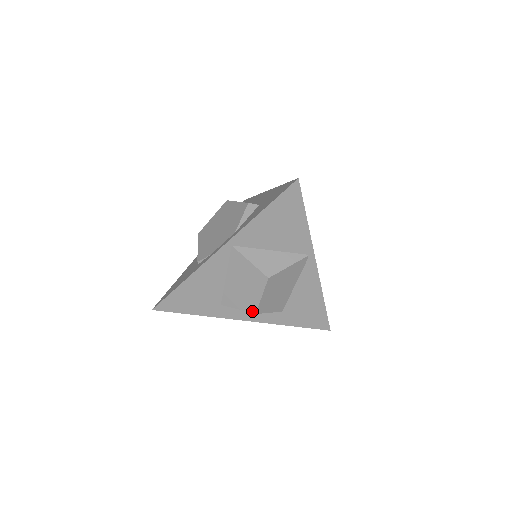
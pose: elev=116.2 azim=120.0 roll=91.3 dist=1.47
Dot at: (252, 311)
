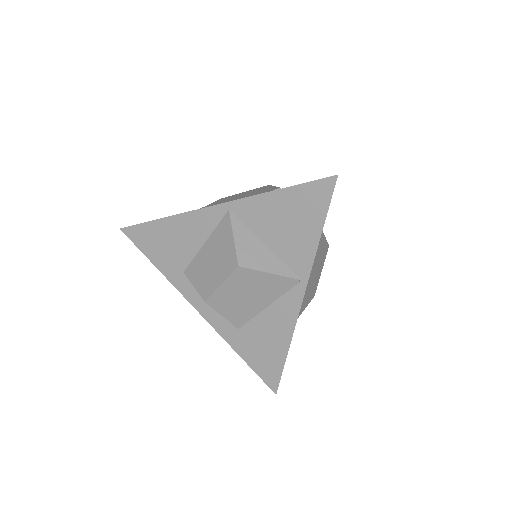
Dot at: (204, 296)
